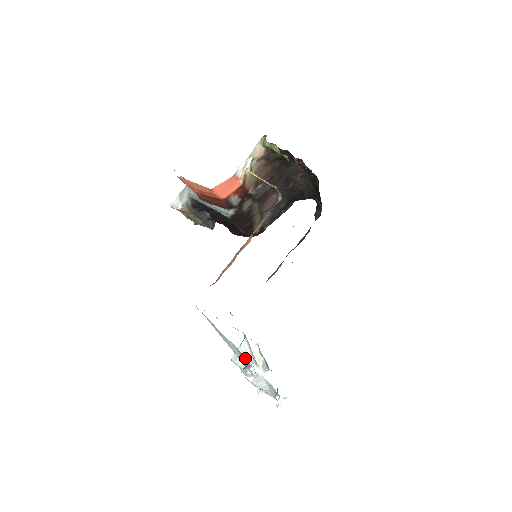
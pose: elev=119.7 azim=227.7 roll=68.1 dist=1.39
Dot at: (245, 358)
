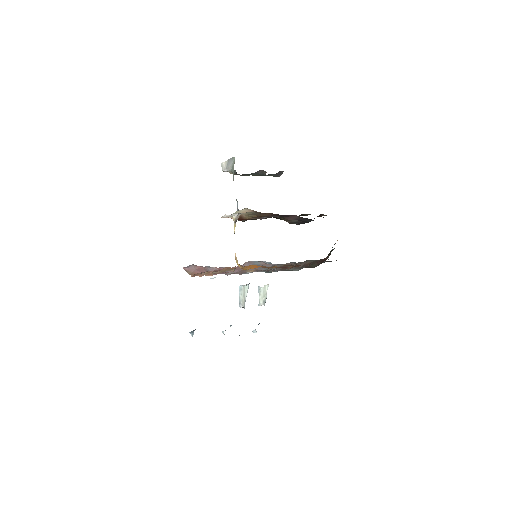
Dot at: occluded
